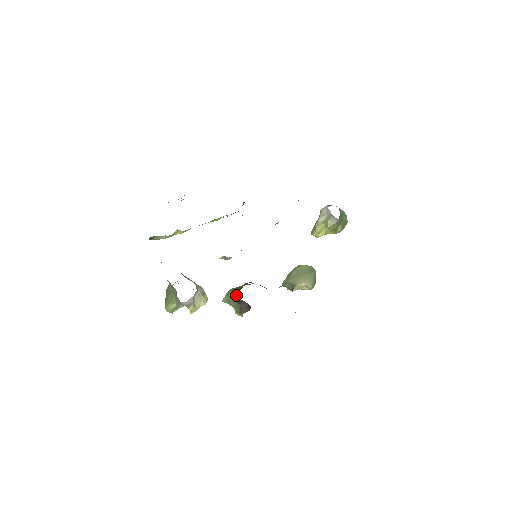
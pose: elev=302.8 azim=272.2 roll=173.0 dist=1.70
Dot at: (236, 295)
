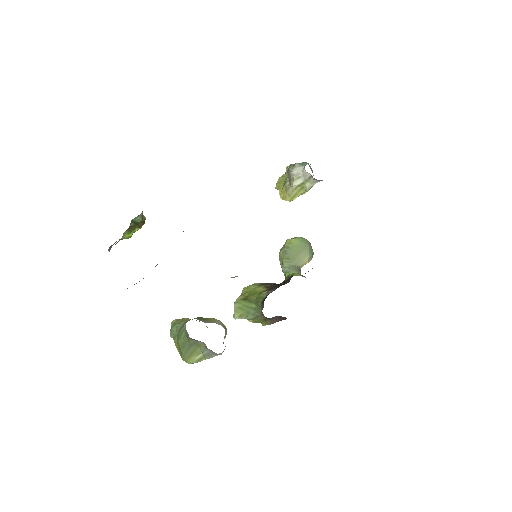
Dot at: (257, 309)
